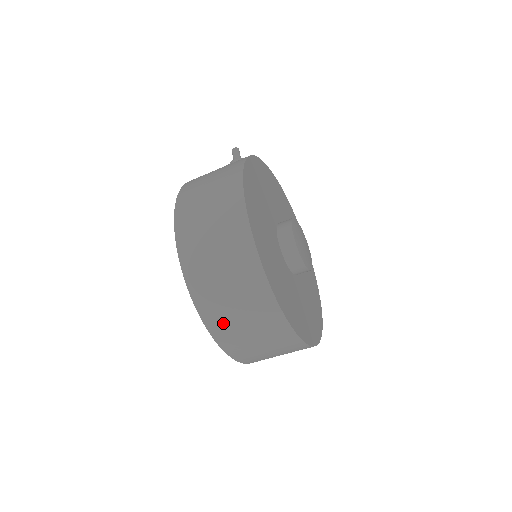
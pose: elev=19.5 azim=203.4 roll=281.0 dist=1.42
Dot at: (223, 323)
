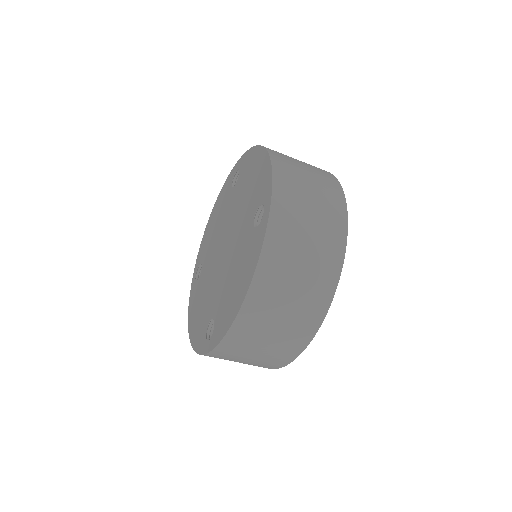
Dot at: (289, 219)
